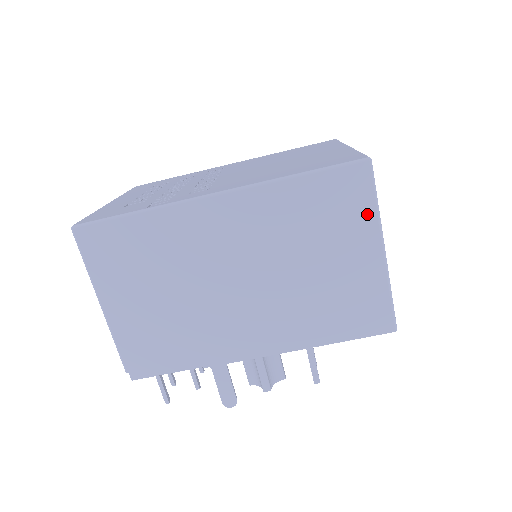
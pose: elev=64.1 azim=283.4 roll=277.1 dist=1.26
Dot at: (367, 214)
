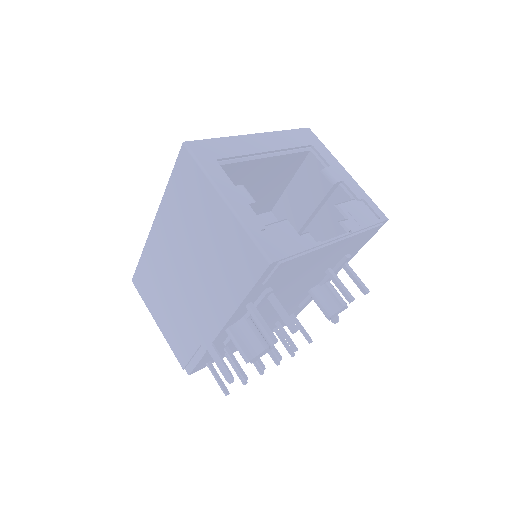
Dot at: (202, 180)
